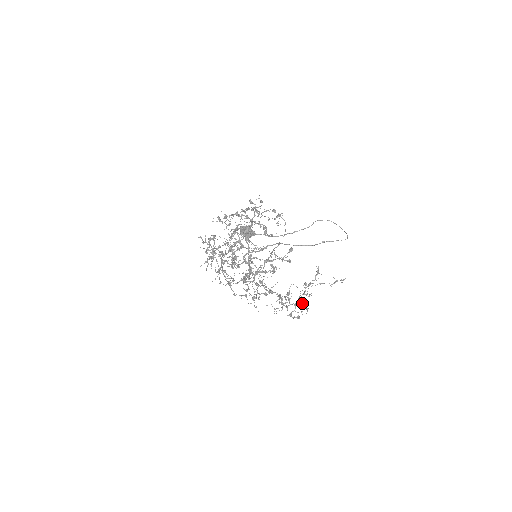
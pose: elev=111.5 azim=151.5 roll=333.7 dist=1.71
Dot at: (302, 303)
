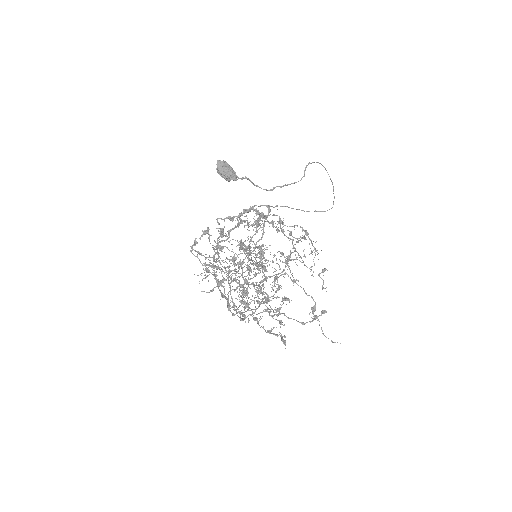
Dot at: occluded
